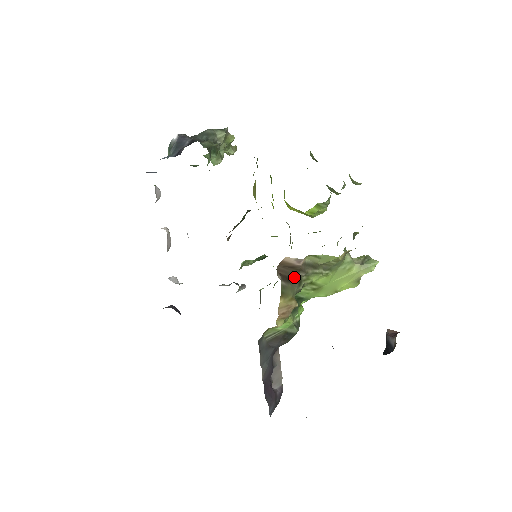
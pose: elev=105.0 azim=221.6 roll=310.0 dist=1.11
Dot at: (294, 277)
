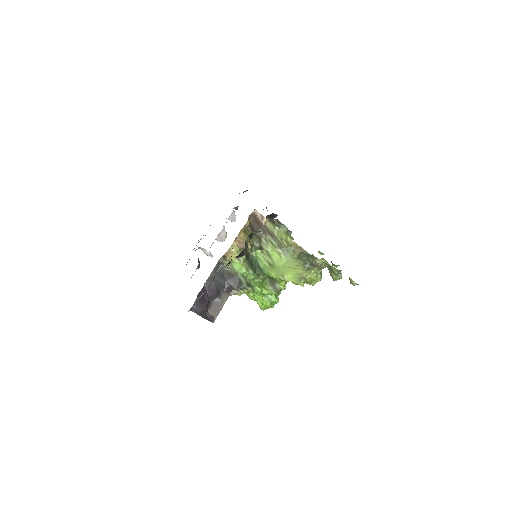
Dot at: occluded
